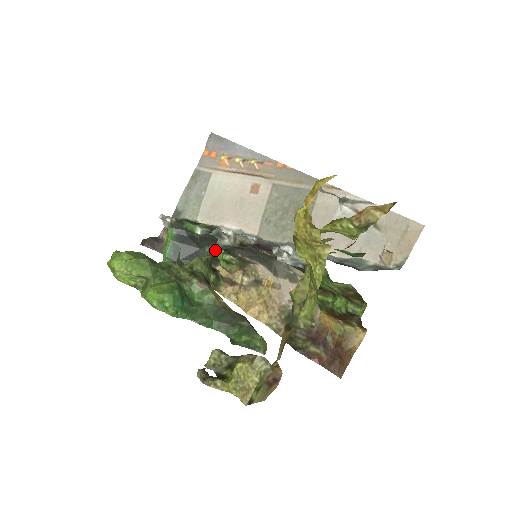
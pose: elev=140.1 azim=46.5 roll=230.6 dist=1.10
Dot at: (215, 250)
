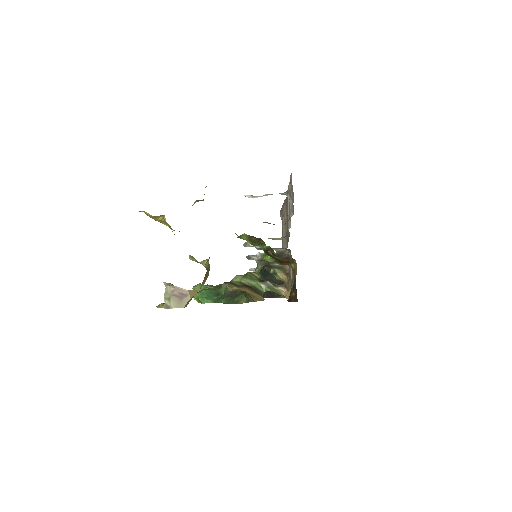
Dot at: (258, 269)
